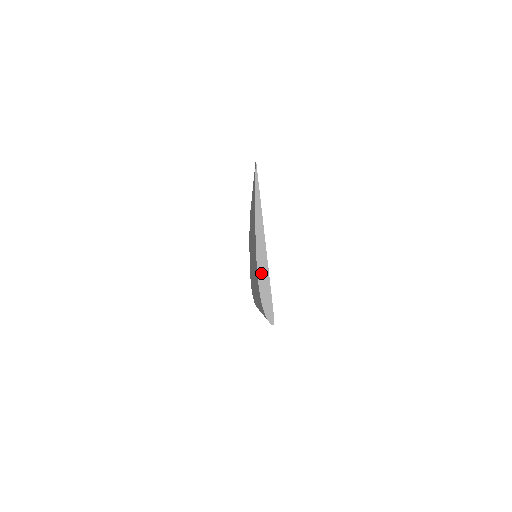
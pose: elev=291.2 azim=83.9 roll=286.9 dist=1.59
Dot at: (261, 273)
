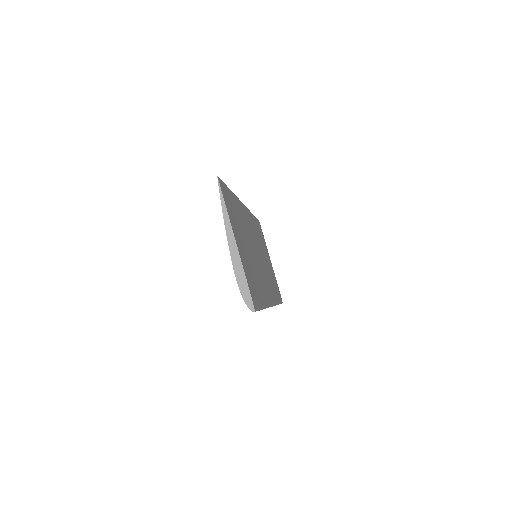
Dot at: (237, 270)
